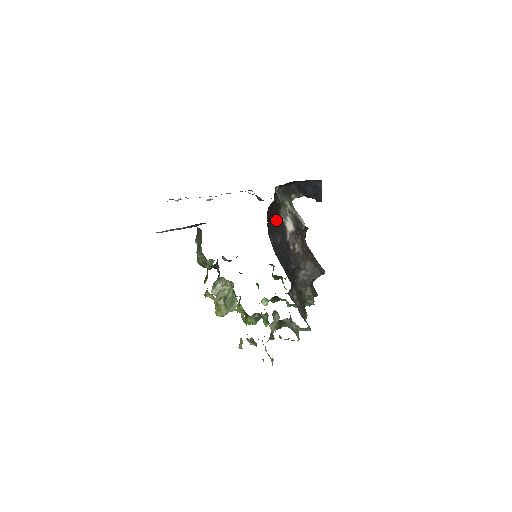
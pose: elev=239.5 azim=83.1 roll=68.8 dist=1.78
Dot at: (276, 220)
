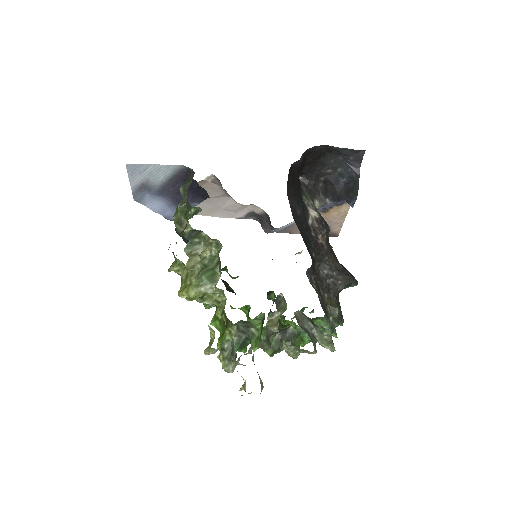
Dot at: (297, 192)
